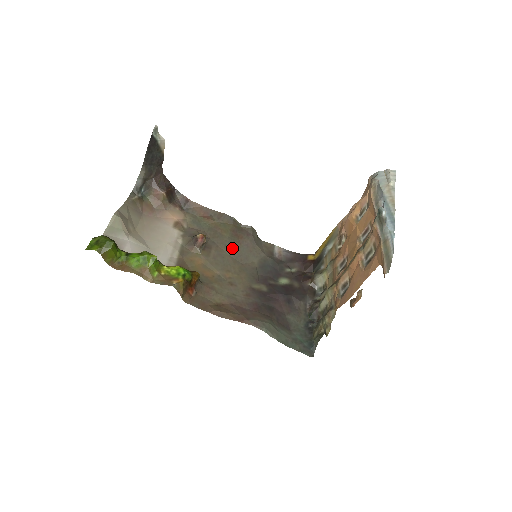
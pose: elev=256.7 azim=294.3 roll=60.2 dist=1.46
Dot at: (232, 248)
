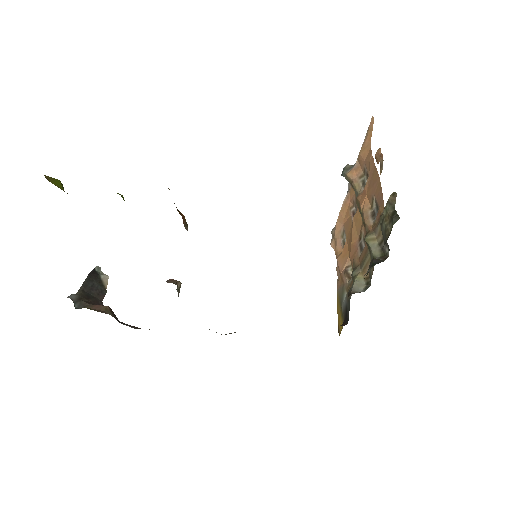
Dot at: occluded
